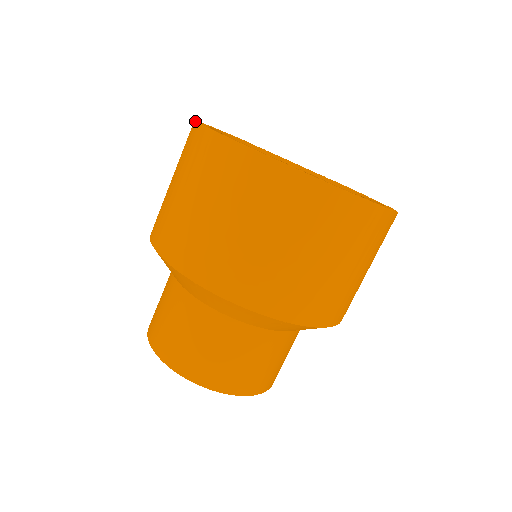
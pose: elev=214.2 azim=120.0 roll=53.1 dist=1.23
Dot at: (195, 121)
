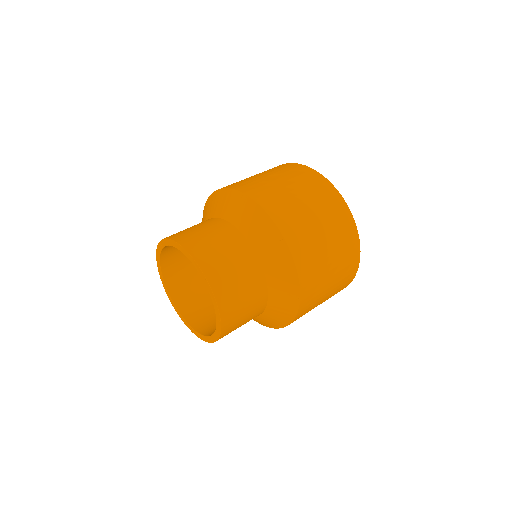
Dot at: occluded
